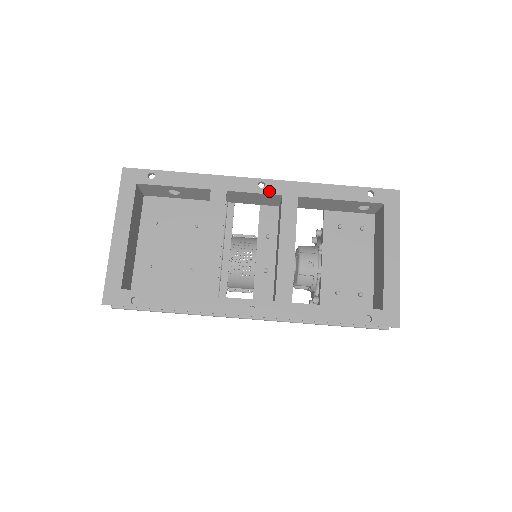
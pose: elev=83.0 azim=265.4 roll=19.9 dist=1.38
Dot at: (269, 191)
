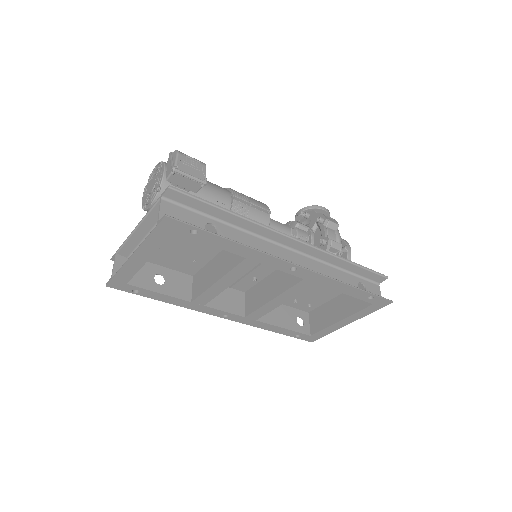
Dot at: (296, 274)
